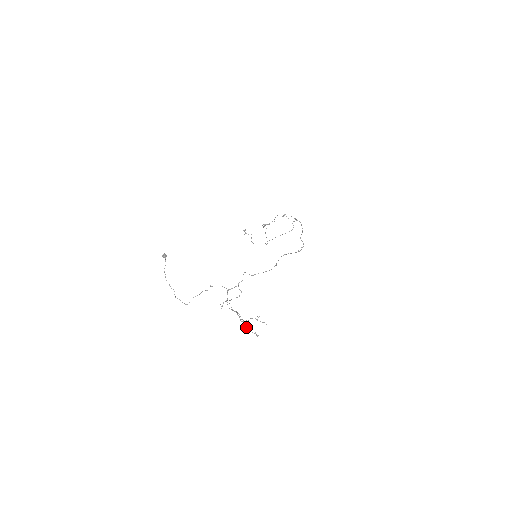
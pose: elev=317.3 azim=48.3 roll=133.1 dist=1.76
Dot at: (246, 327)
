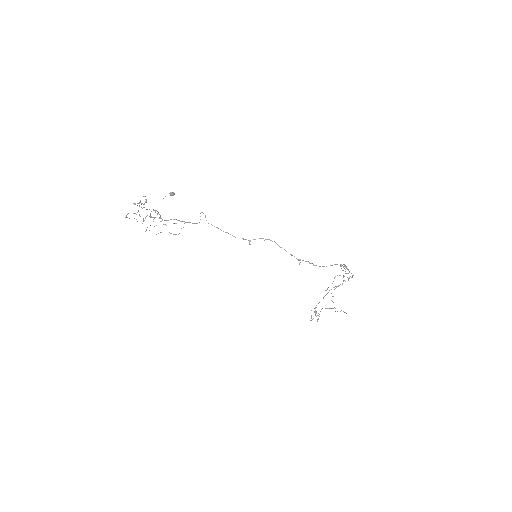
Dot at: occluded
